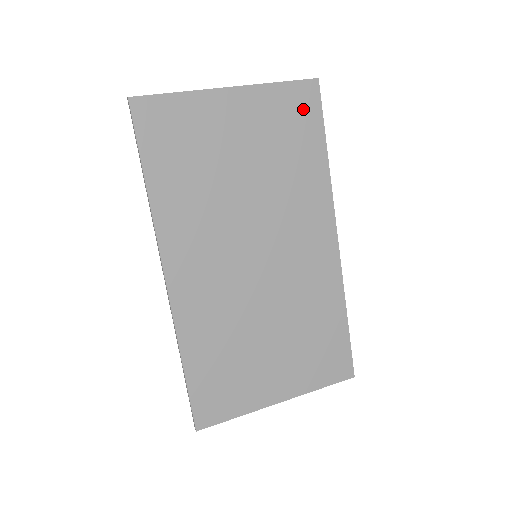
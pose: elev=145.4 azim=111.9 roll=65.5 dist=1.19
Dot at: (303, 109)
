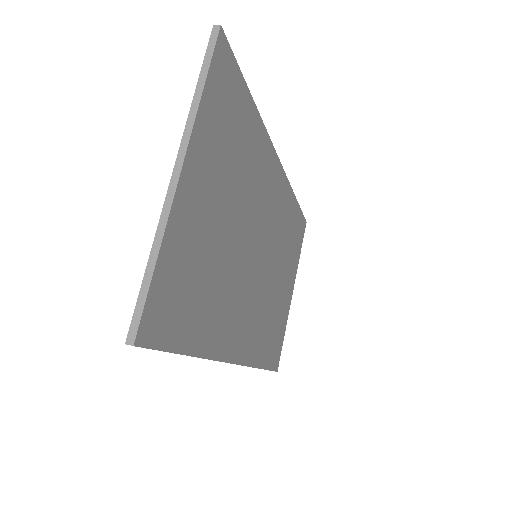
Dot at: (227, 87)
